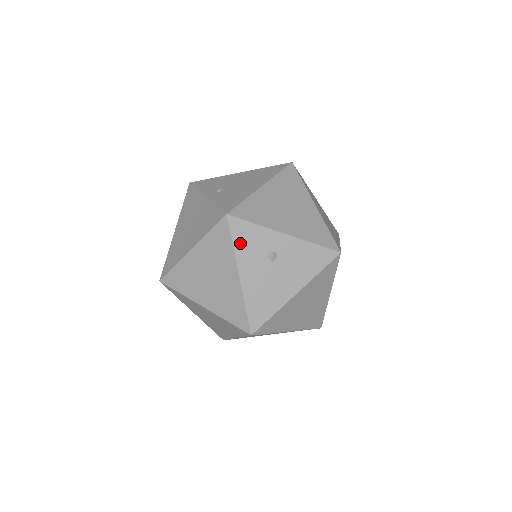
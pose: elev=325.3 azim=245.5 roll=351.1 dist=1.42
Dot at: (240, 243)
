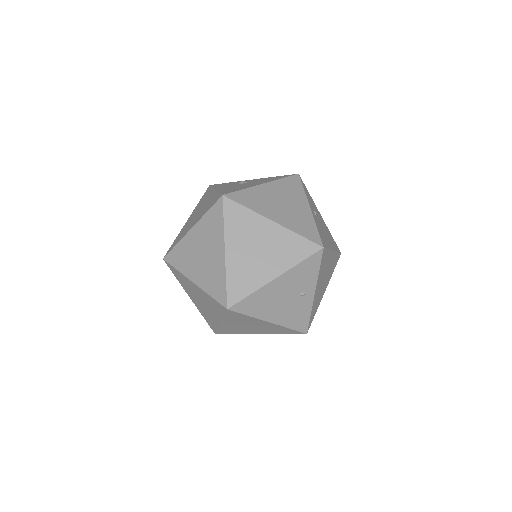
Dot at: (218, 186)
